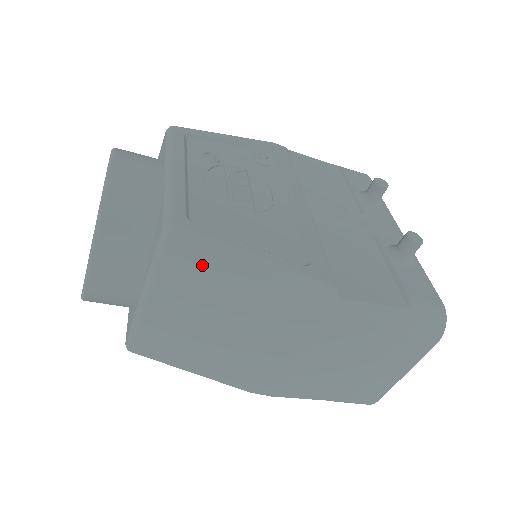
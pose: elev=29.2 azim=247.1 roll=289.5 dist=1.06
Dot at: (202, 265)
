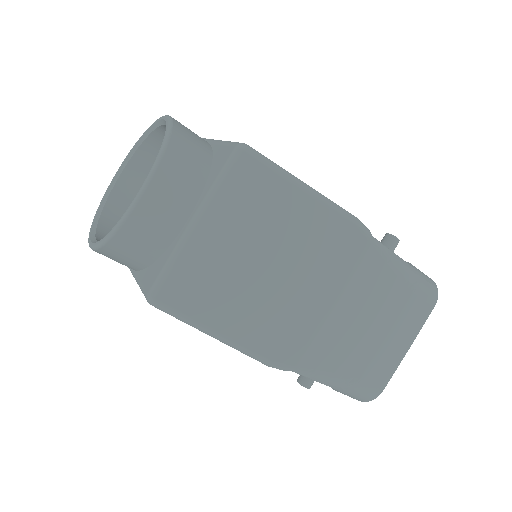
Dot at: (265, 186)
